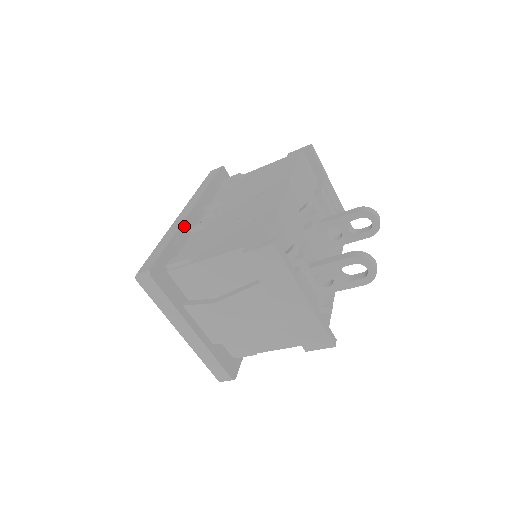
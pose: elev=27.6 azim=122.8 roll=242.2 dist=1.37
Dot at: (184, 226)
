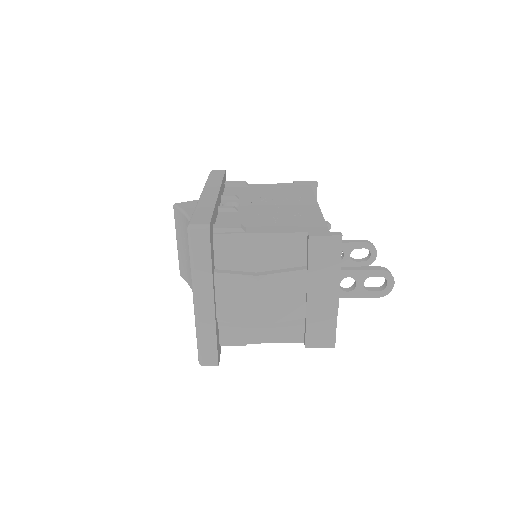
Dot at: (217, 202)
